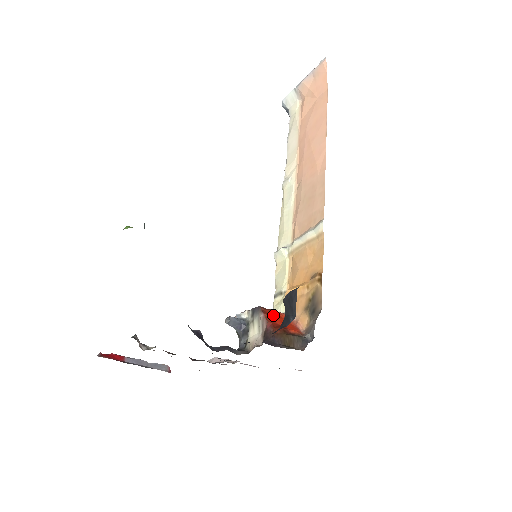
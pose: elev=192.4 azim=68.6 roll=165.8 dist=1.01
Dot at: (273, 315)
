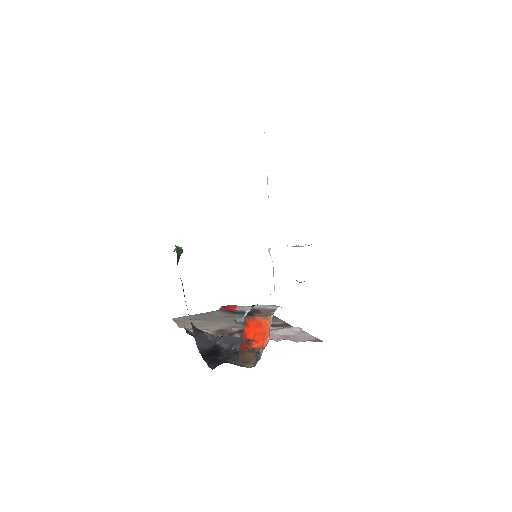
Dot at: (251, 326)
